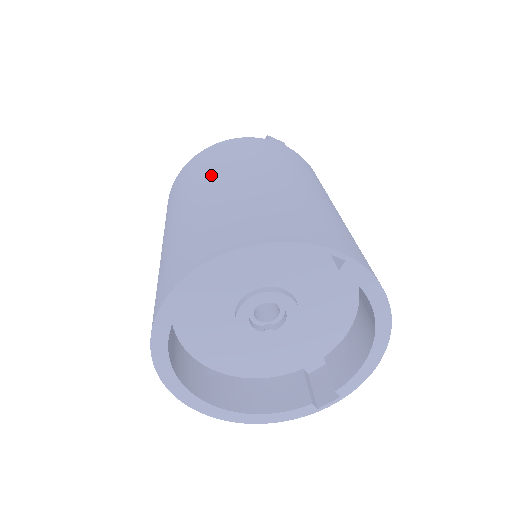
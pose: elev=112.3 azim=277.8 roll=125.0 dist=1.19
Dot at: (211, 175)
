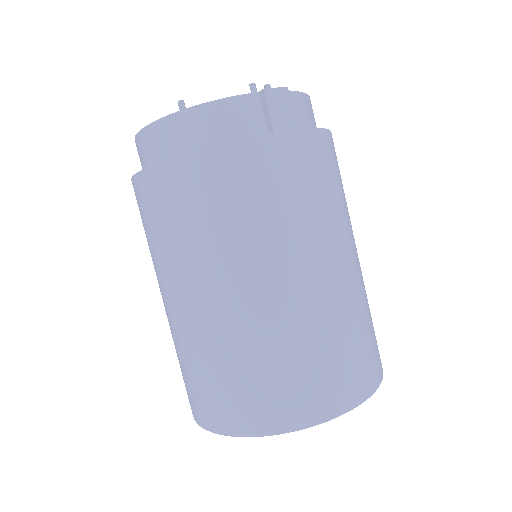
Dot at: (212, 262)
